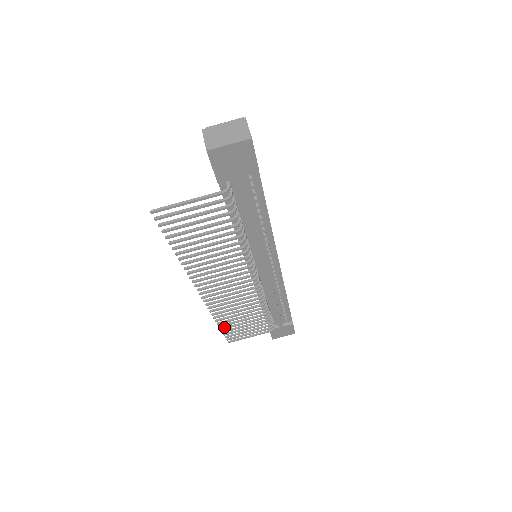
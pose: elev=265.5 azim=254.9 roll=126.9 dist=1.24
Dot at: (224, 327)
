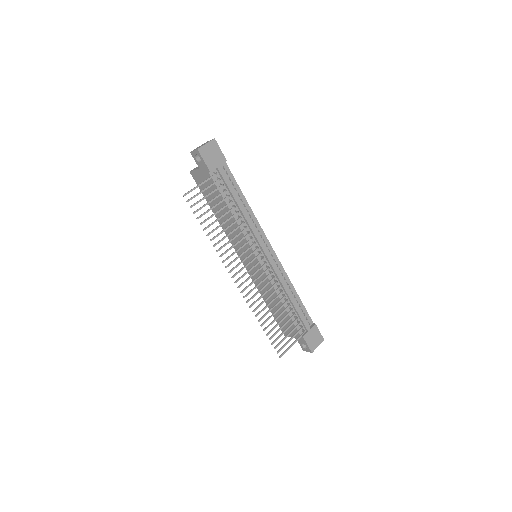
Dot at: (268, 332)
